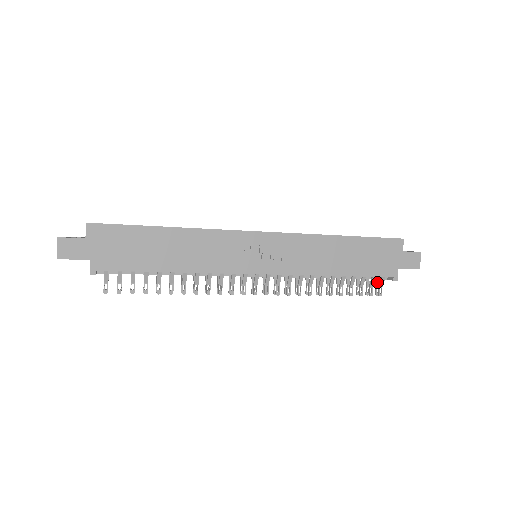
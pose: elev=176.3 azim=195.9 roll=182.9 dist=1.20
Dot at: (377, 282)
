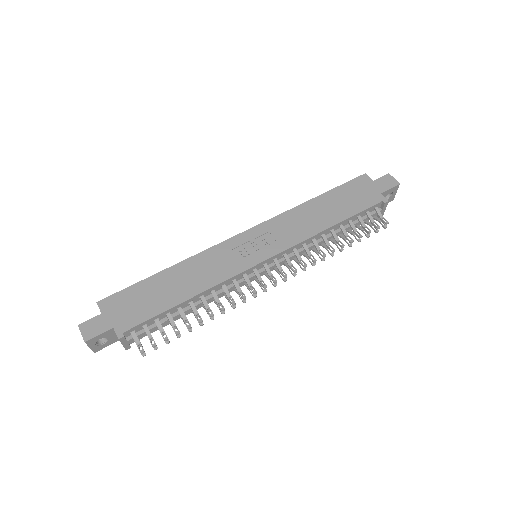
Dot at: (377, 219)
